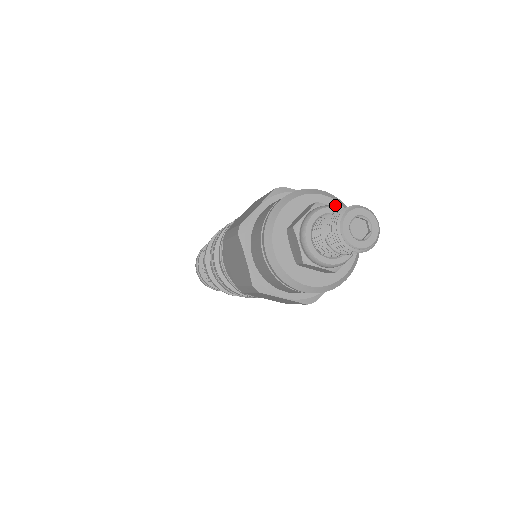
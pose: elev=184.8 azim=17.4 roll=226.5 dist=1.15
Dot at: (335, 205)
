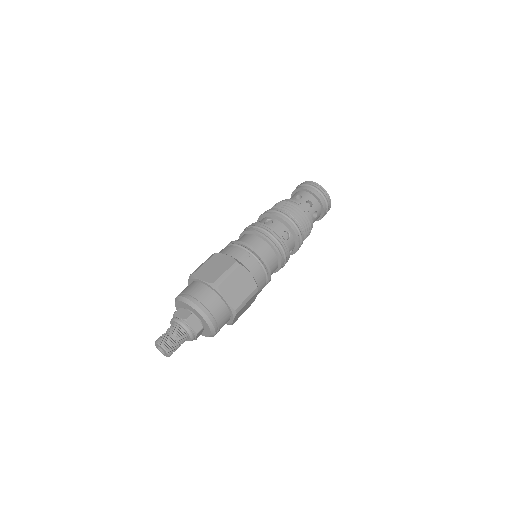
Dot at: (206, 324)
